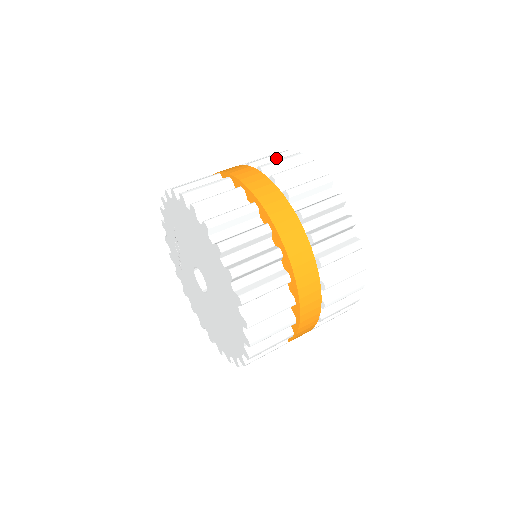
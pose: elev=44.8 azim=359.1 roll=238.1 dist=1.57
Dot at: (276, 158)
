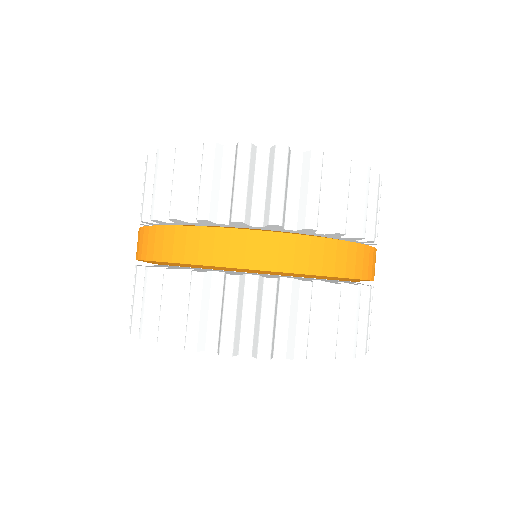
Dot at: occluded
